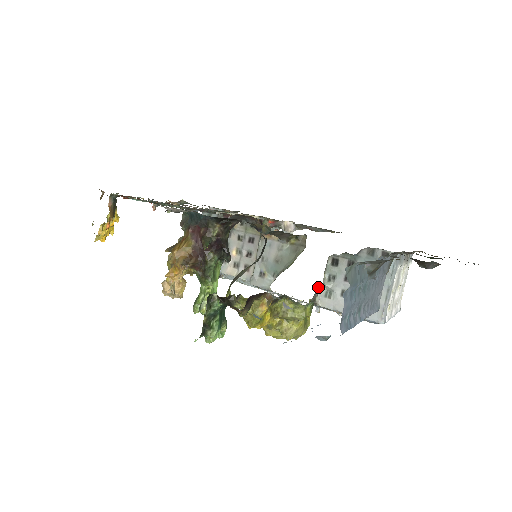
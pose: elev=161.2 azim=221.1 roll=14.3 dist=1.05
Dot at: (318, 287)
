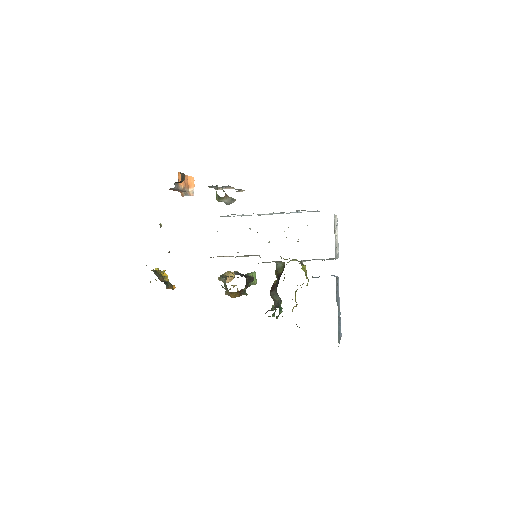
Dot at: occluded
